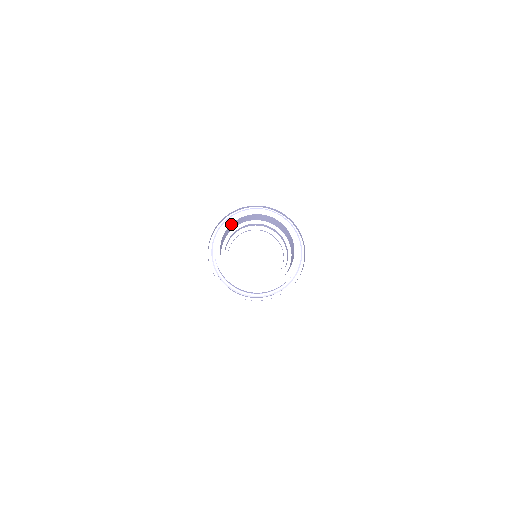
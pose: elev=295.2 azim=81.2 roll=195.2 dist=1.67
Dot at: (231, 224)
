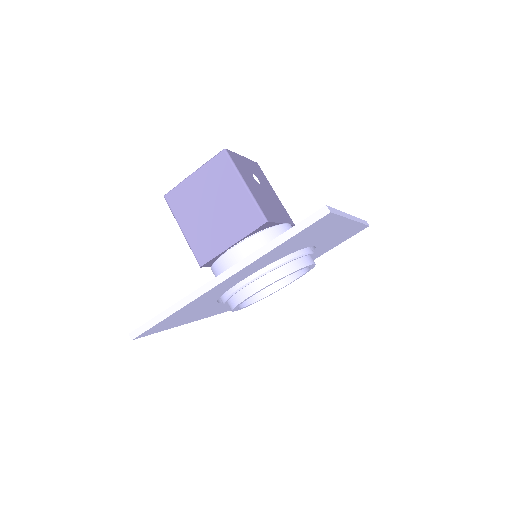
Dot at: (240, 303)
